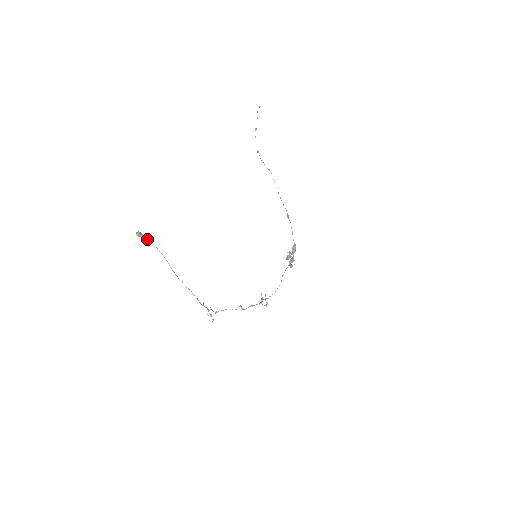
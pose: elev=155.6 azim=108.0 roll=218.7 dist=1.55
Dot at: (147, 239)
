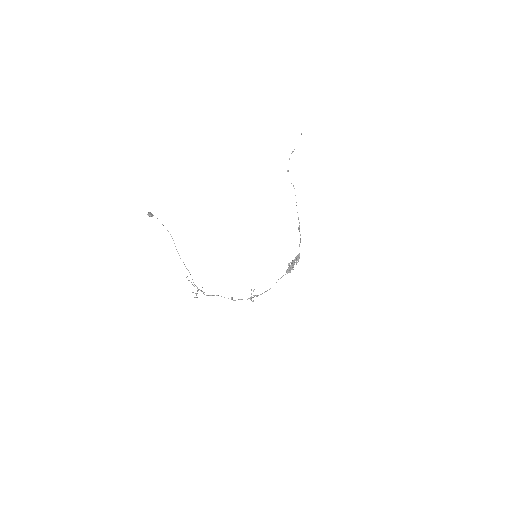
Dot at: occluded
